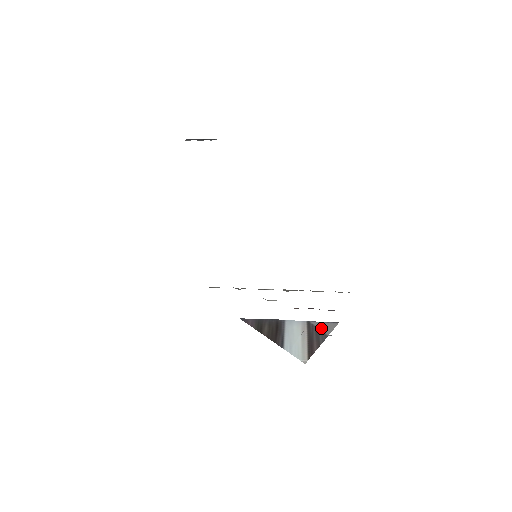
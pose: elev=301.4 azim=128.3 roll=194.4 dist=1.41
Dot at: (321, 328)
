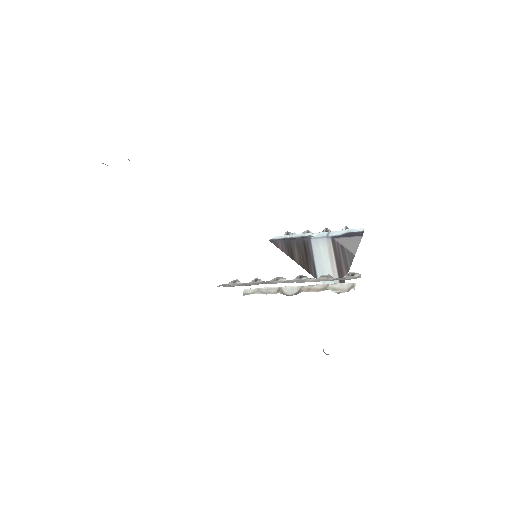
Dot at: (346, 246)
